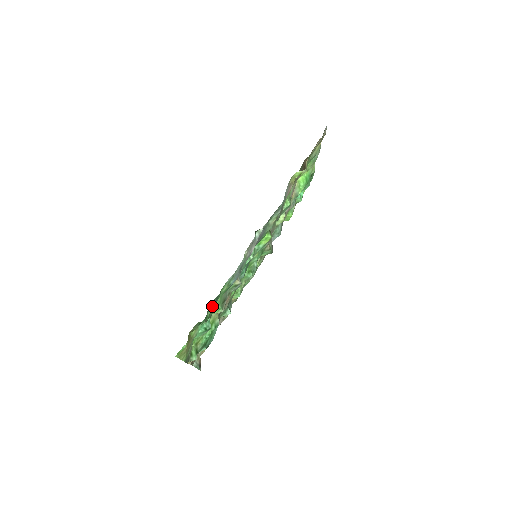
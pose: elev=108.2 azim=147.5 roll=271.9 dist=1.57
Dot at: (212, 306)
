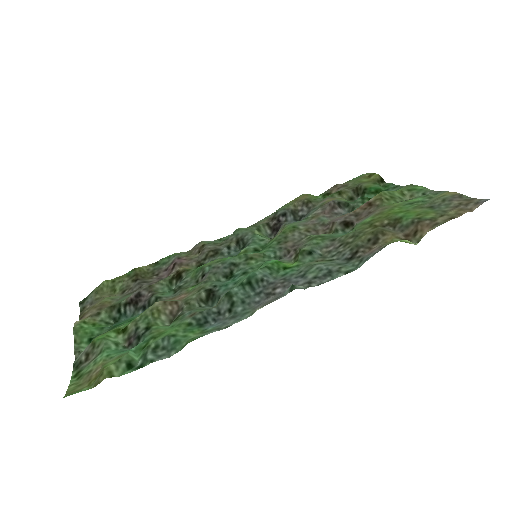
Dot at: (161, 347)
